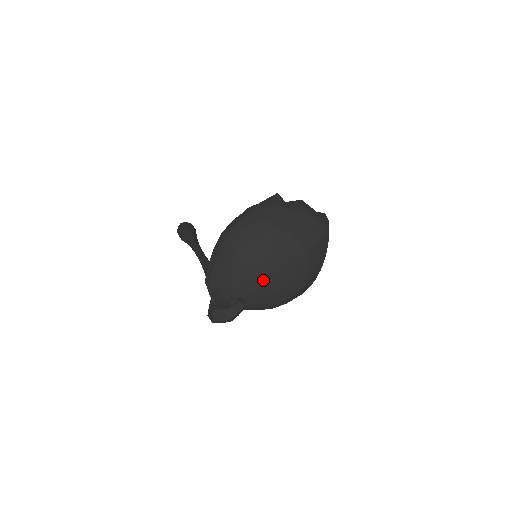
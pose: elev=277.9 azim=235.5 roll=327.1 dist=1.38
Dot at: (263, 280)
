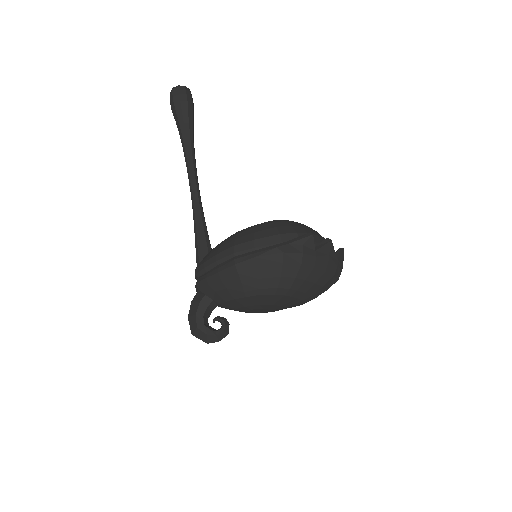
Dot at: (254, 311)
